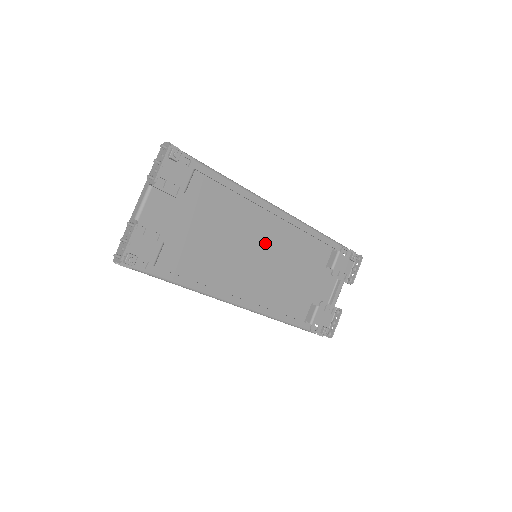
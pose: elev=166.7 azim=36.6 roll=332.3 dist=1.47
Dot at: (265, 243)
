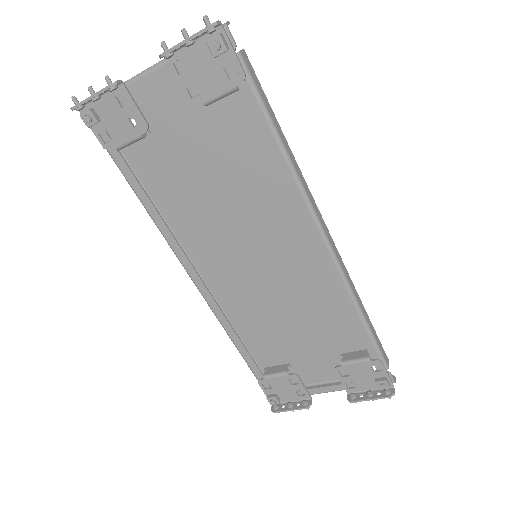
Dot at: (283, 255)
